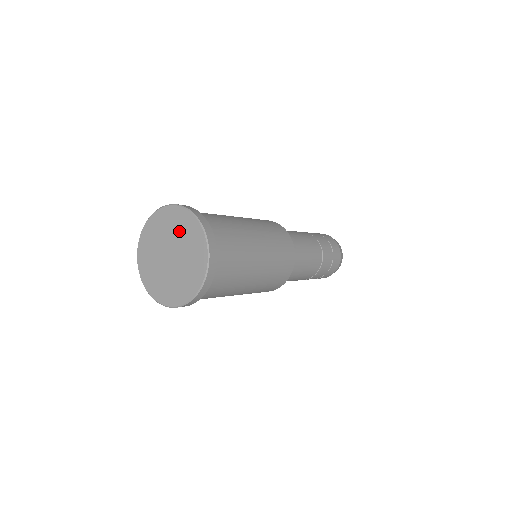
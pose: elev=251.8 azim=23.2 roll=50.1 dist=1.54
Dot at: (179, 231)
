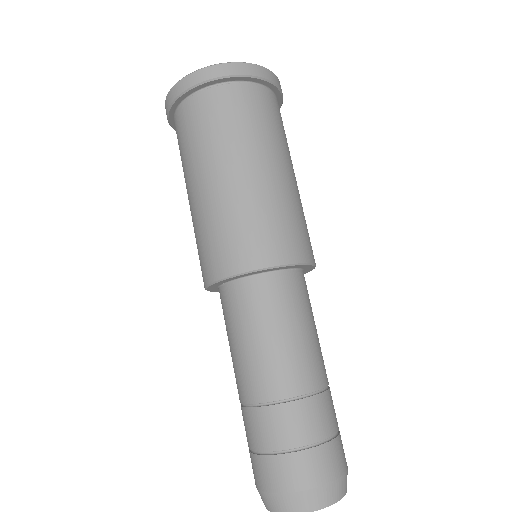
Dot at: occluded
